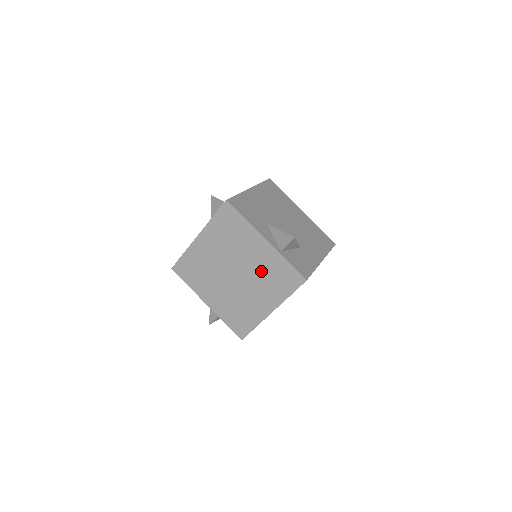
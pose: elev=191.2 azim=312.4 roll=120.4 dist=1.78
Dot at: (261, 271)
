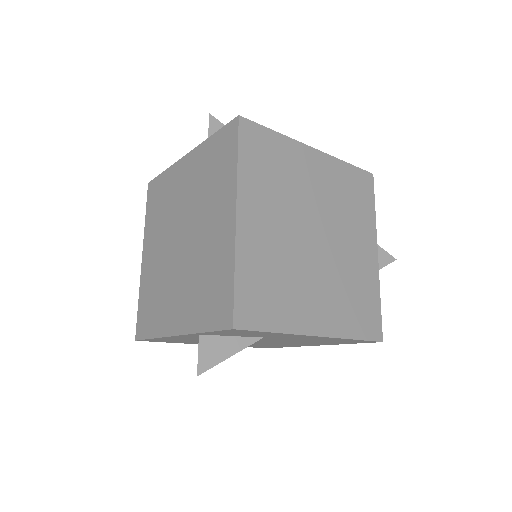
Dot at: (199, 190)
